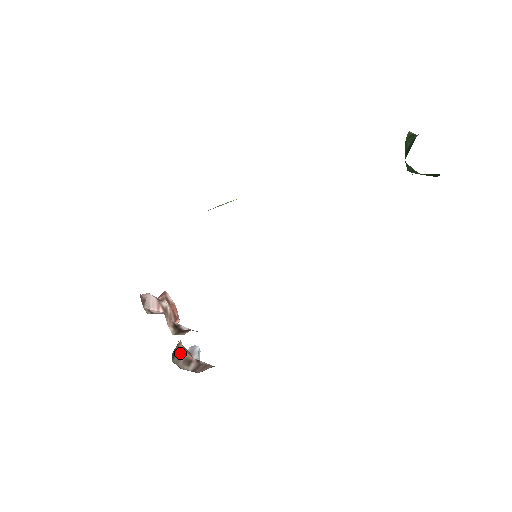
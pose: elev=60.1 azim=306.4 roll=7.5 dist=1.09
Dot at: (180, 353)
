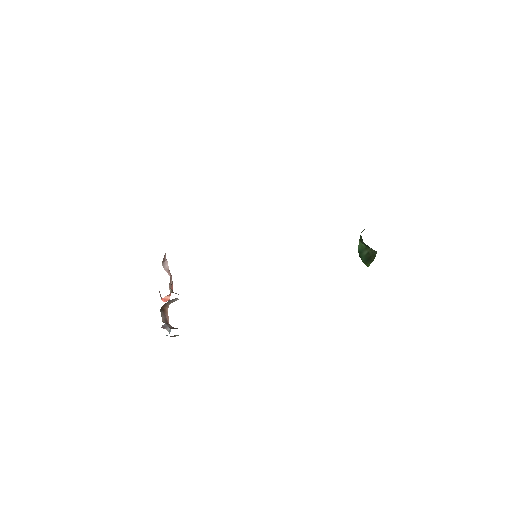
Dot at: (165, 312)
